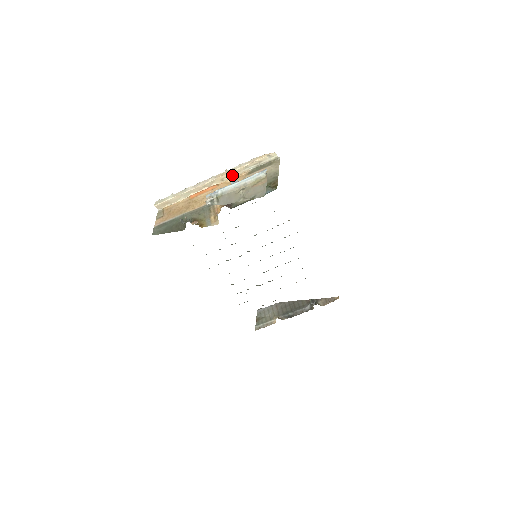
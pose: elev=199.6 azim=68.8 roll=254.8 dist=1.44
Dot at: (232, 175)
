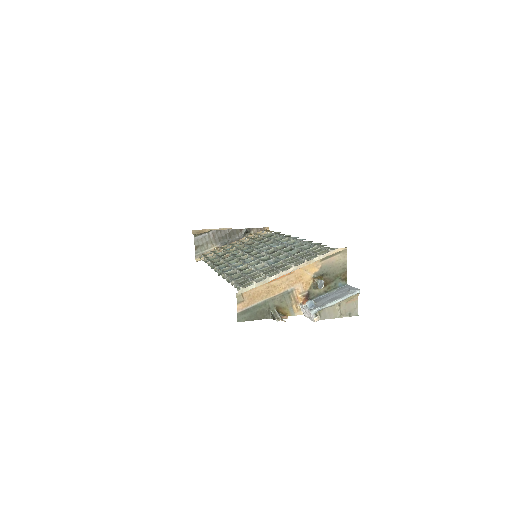
Dot at: (309, 263)
